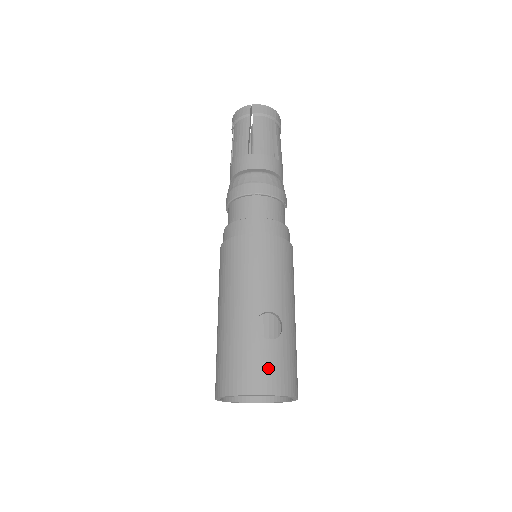
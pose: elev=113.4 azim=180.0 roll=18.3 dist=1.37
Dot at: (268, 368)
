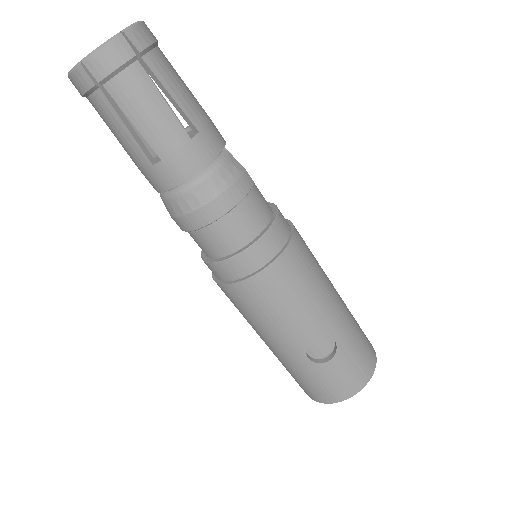
Dot at: (341, 381)
